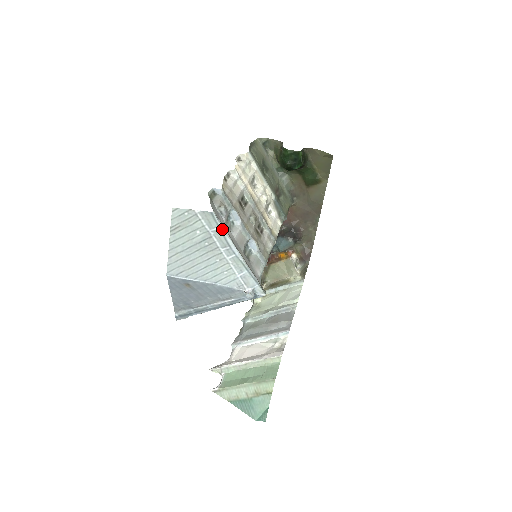
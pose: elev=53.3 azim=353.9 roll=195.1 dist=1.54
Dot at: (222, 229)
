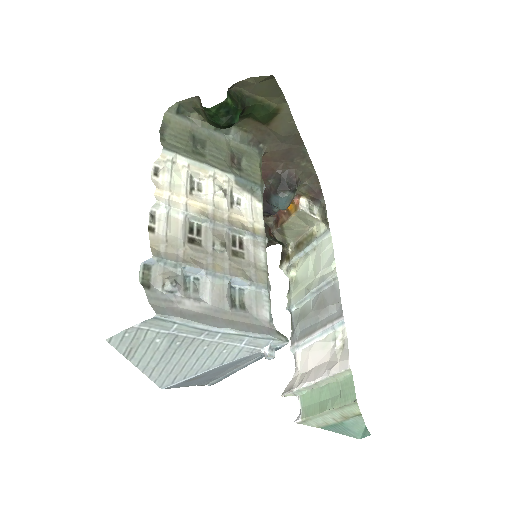
Dot at: (182, 323)
